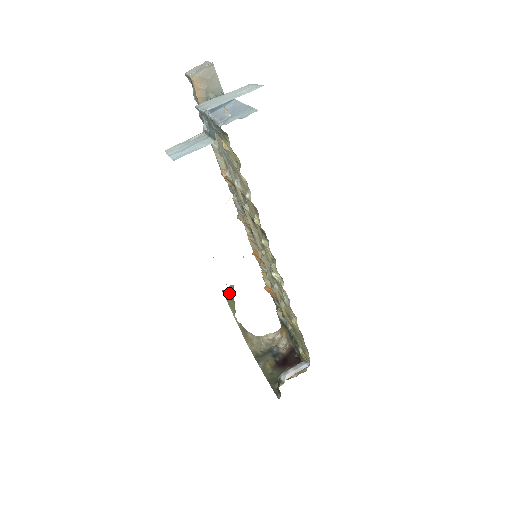
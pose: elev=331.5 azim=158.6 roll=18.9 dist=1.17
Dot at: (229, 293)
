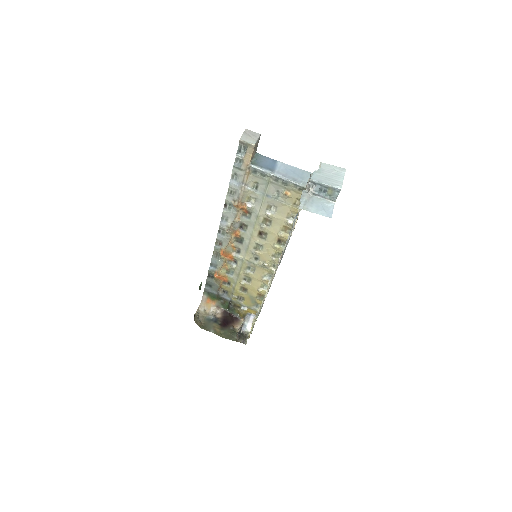
Dot at: occluded
